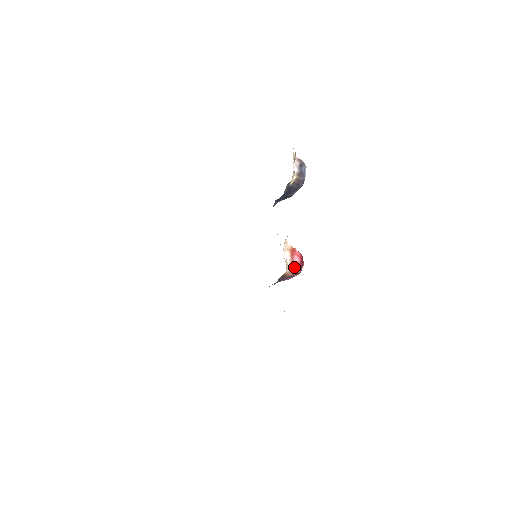
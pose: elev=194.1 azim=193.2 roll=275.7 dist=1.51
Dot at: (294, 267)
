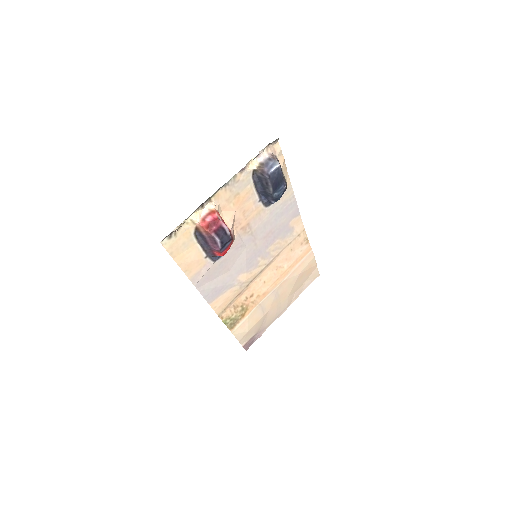
Dot at: (204, 223)
